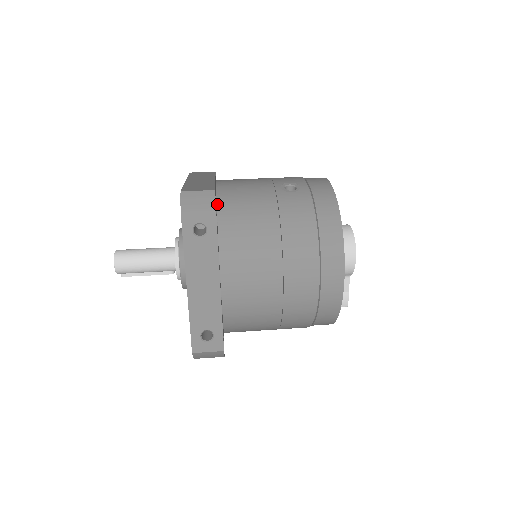
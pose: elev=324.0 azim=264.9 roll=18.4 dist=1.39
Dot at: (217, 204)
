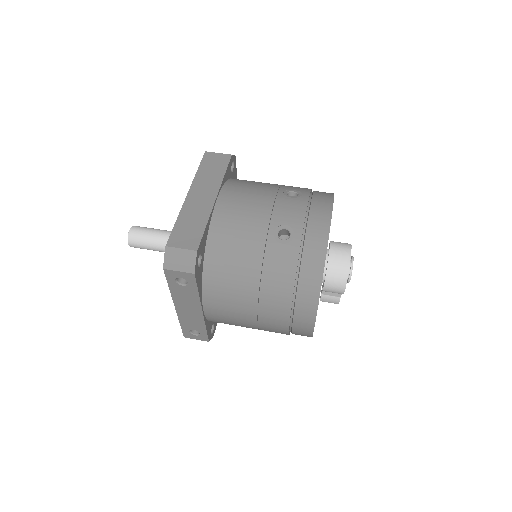
Dot at: (206, 245)
